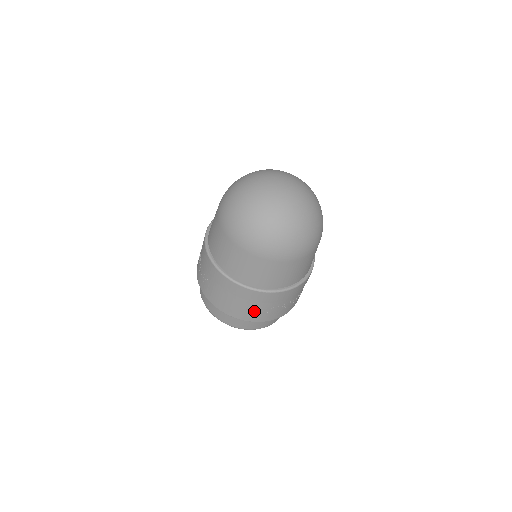
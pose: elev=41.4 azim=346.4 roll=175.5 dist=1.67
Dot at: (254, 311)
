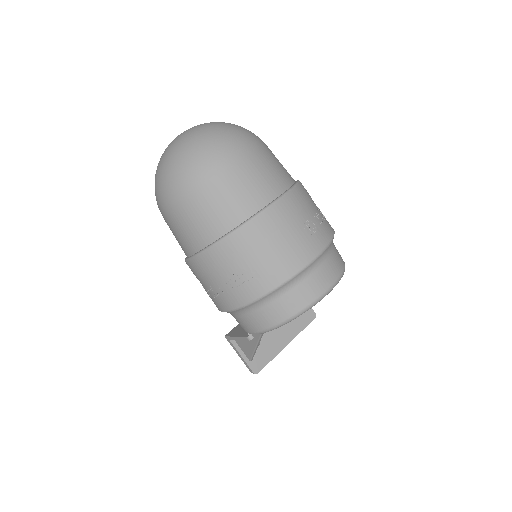
Dot at: (308, 231)
